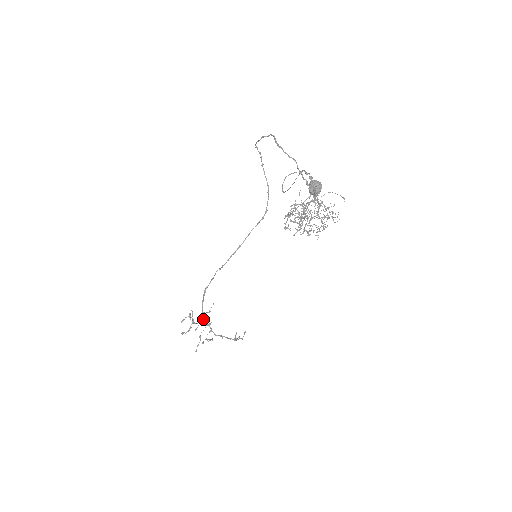
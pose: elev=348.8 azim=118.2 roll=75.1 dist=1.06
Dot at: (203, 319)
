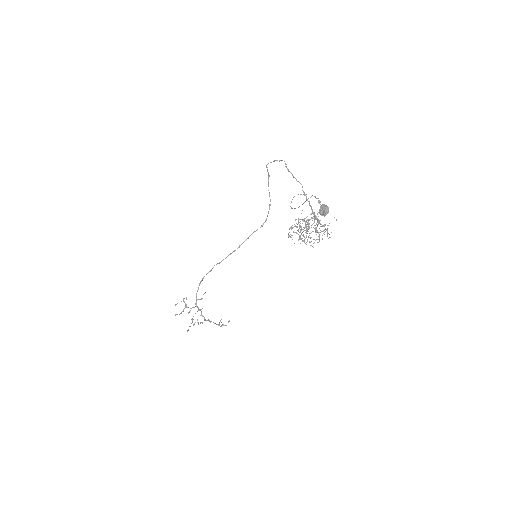
Dot at: (196, 305)
